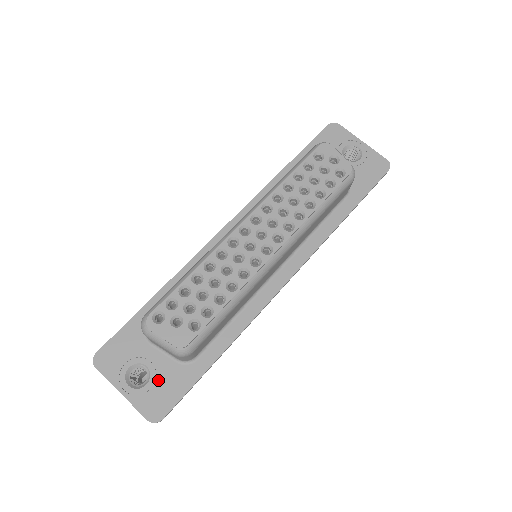
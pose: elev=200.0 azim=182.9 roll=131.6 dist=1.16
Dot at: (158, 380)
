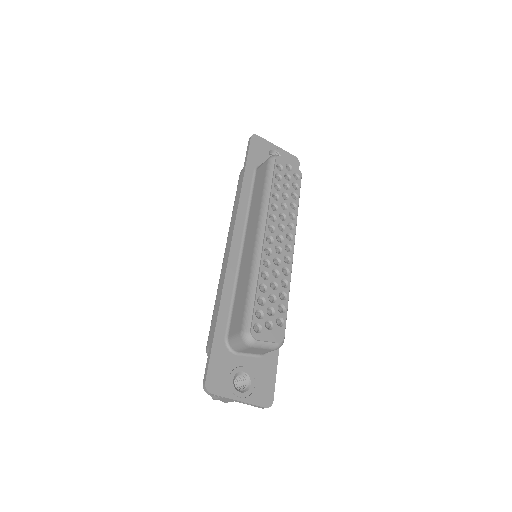
Dot at: (256, 377)
